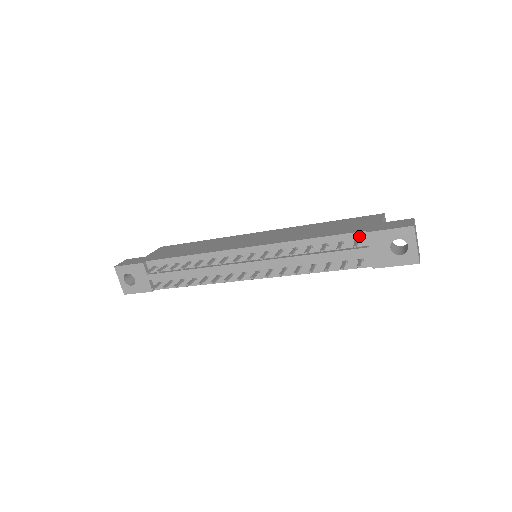
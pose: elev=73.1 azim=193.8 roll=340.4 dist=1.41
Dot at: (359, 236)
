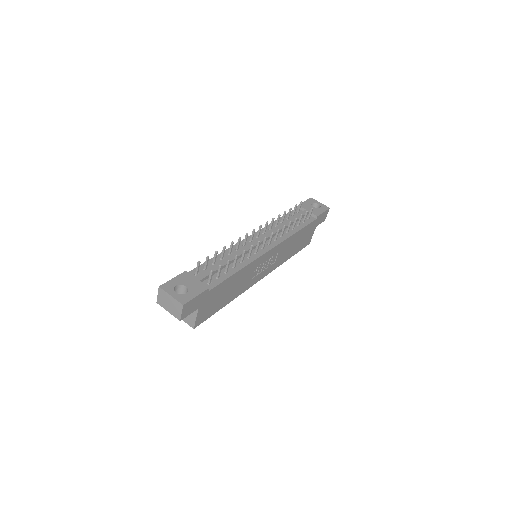
Dot at: (297, 211)
